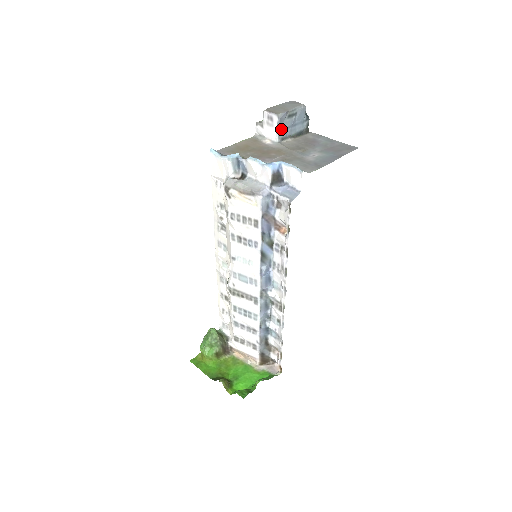
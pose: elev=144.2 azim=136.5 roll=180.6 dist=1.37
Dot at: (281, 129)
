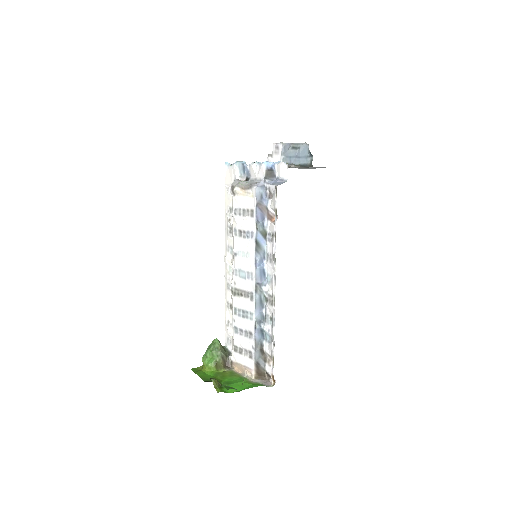
Dot at: (285, 156)
